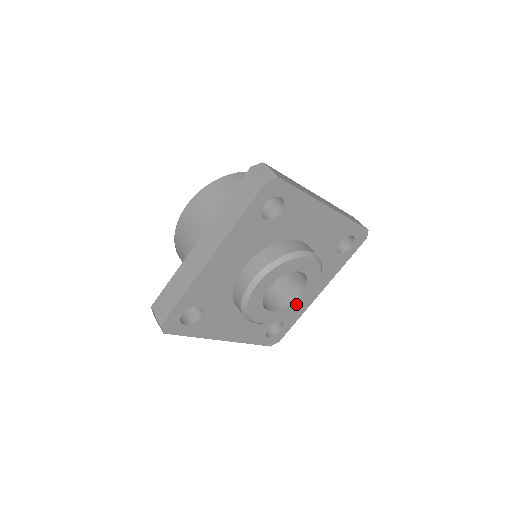
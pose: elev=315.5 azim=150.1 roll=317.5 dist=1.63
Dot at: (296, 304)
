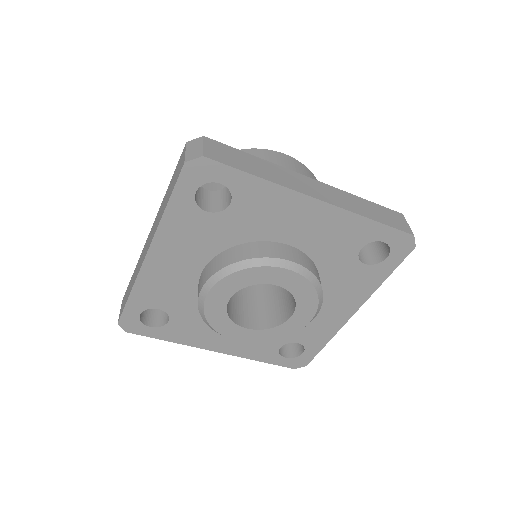
Dot at: (290, 325)
